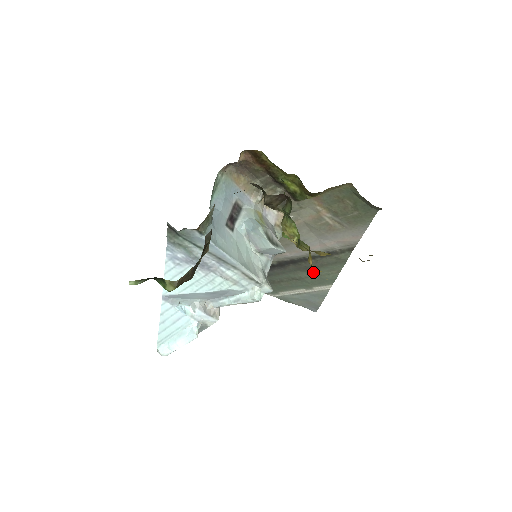
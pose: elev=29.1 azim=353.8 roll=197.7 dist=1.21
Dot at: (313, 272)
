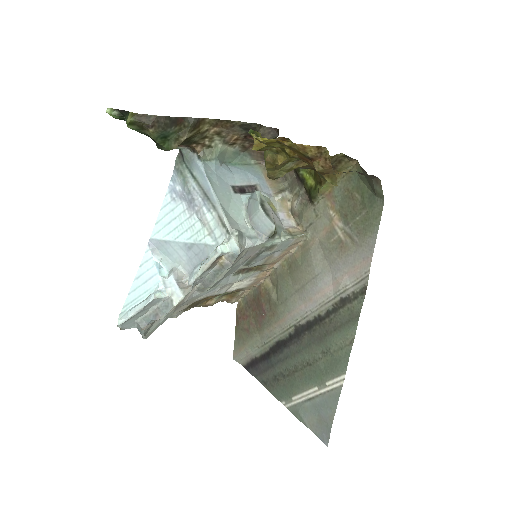
Dot at: (253, 146)
